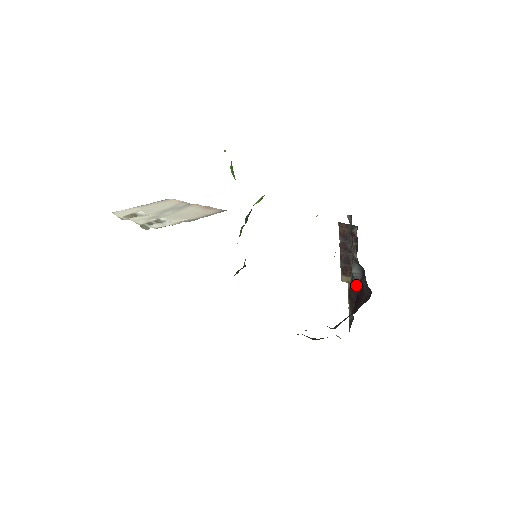
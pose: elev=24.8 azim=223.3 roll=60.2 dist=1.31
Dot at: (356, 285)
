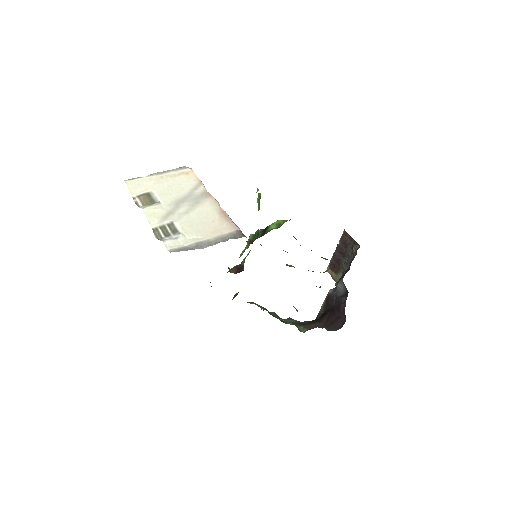
Dot at: (336, 296)
